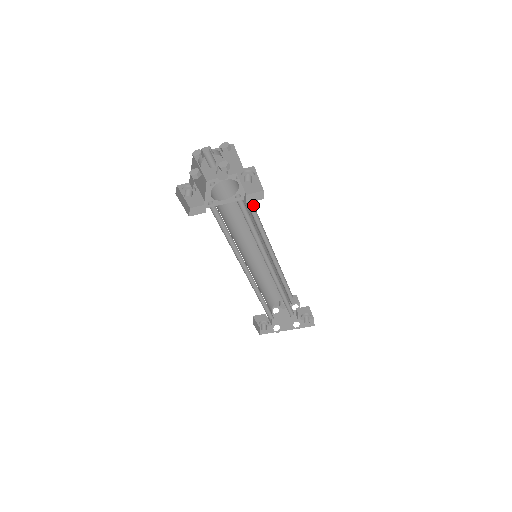
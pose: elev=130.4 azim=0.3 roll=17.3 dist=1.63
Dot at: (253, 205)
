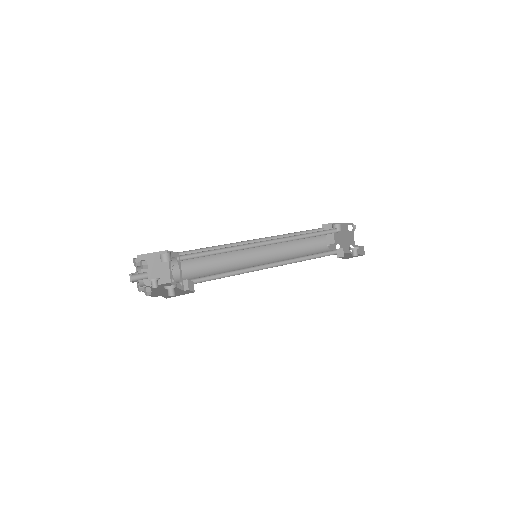
Dot at: (214, 250)
